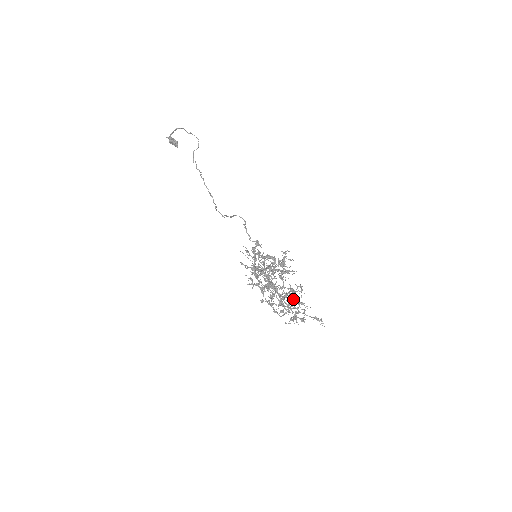
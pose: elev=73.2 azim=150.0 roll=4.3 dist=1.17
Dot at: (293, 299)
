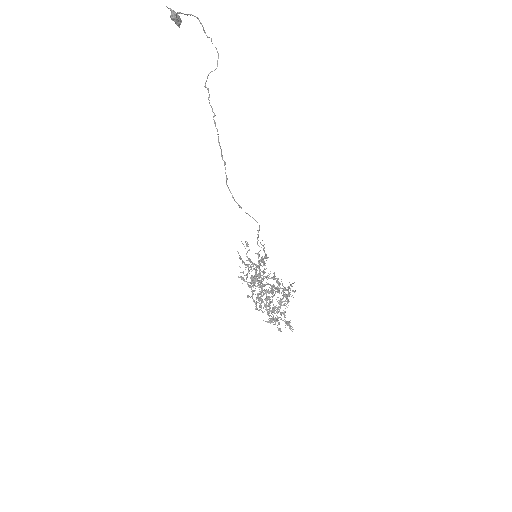
Dot at: (278, 309)
